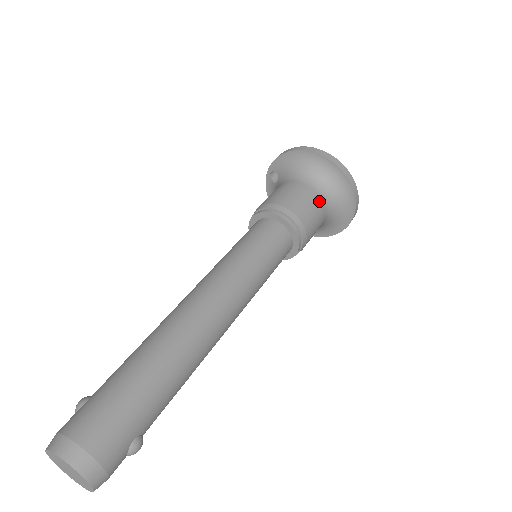
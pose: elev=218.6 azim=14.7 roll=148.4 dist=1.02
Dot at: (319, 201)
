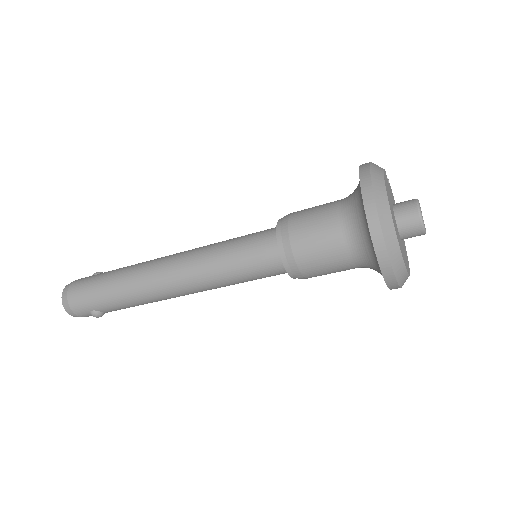
Dot at: (339, 243)
